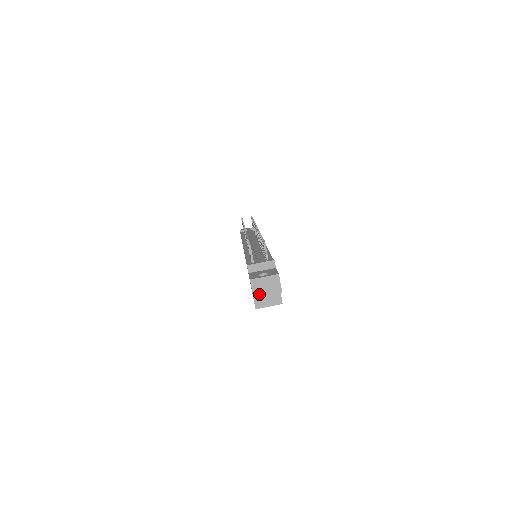
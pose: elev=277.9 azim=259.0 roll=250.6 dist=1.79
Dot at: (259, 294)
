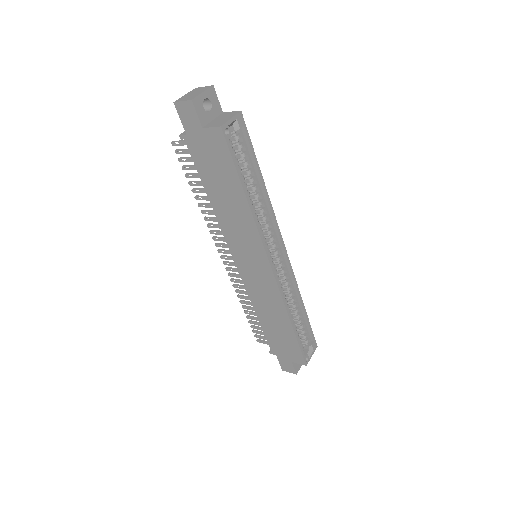
Dot at: (193, 97)
